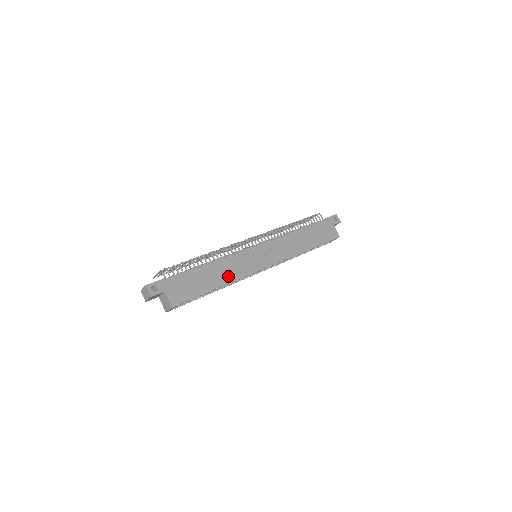
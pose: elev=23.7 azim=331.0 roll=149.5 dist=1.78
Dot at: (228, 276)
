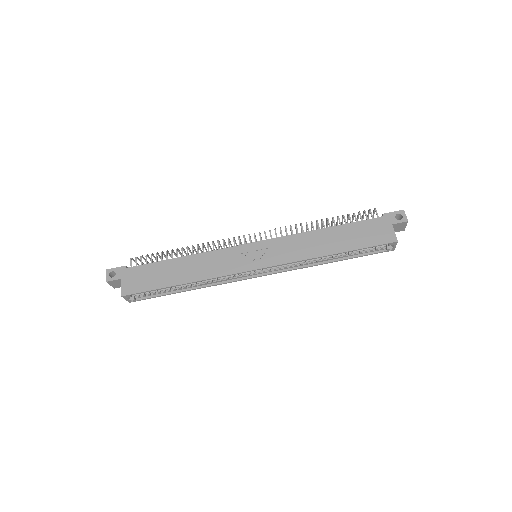
Dot at: (199, 273)
